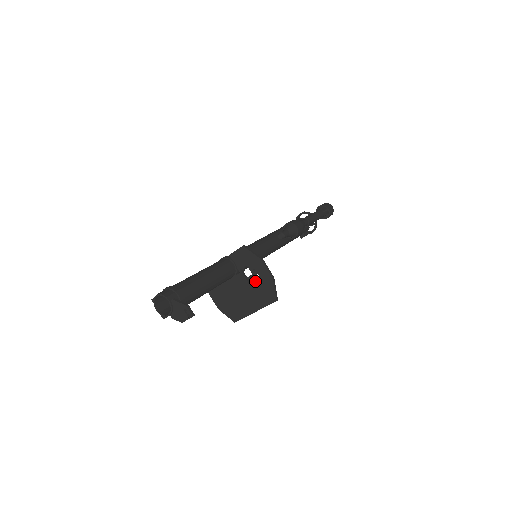
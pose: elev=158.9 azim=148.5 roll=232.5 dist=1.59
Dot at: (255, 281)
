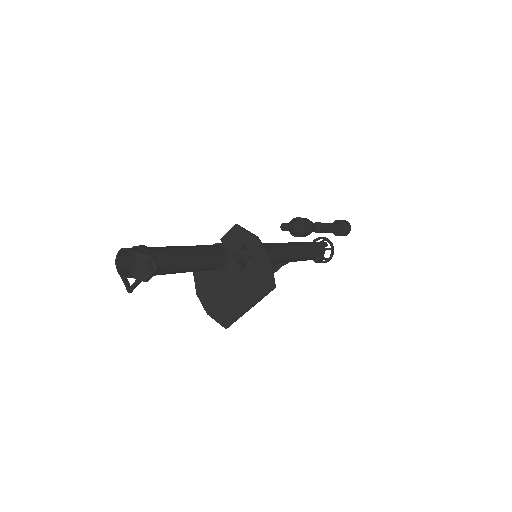
Dot at: (249, 266)
